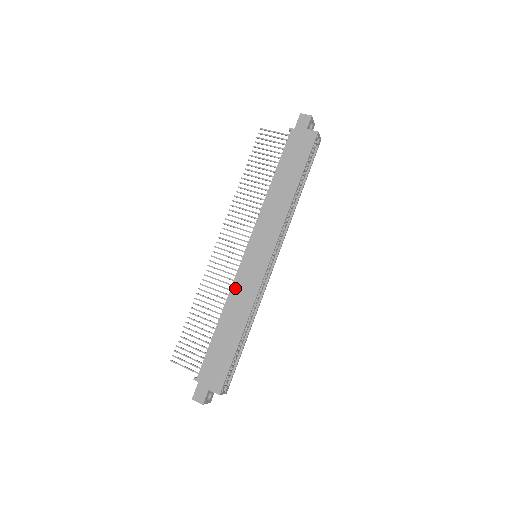
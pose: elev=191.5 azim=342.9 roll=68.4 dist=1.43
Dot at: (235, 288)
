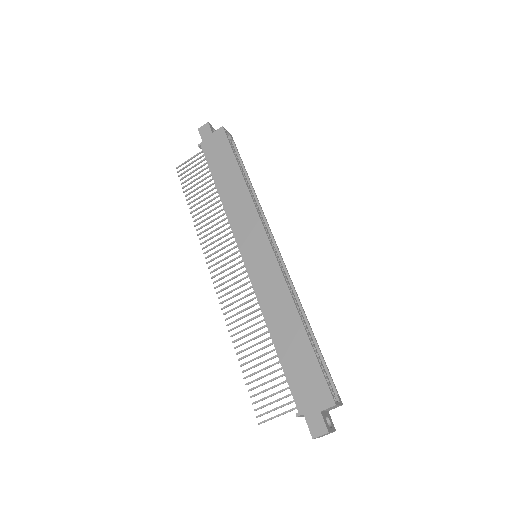
Dot at: (260, 295)
